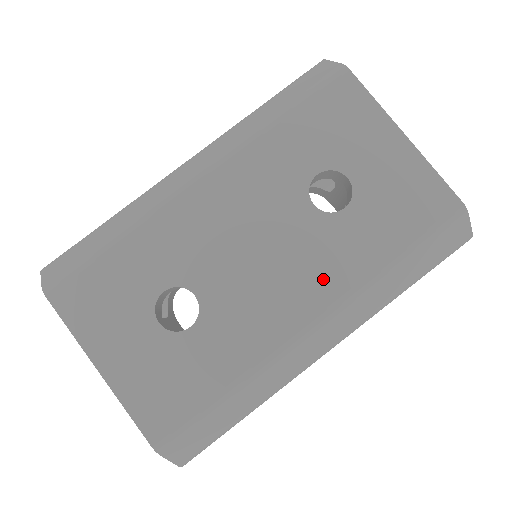
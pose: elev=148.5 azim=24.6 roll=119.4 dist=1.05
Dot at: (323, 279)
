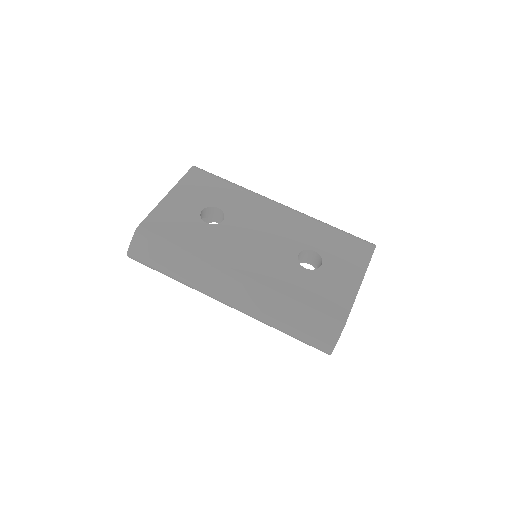
Dot at: (263, 271)
